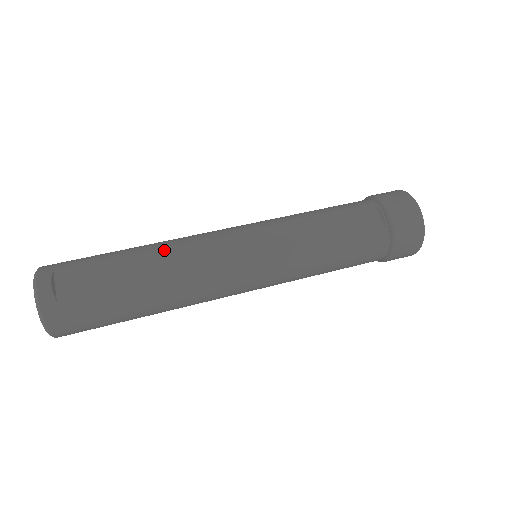
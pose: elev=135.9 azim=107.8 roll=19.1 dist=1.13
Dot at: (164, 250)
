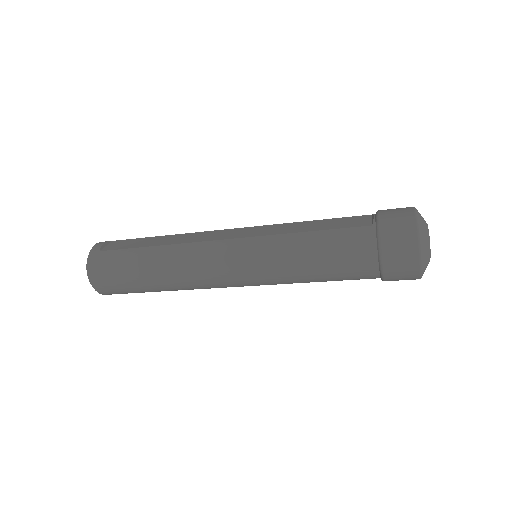
Dot at: (182, 234)
